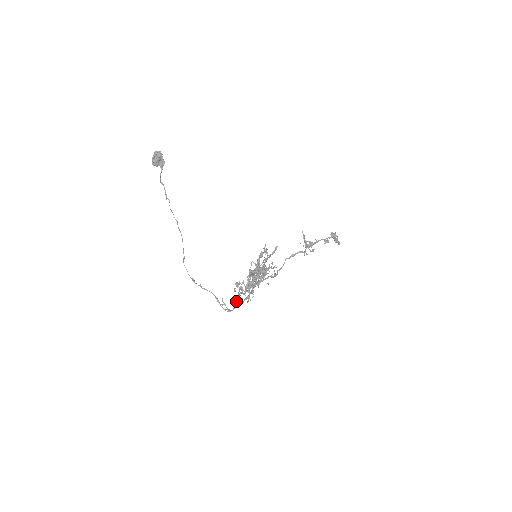
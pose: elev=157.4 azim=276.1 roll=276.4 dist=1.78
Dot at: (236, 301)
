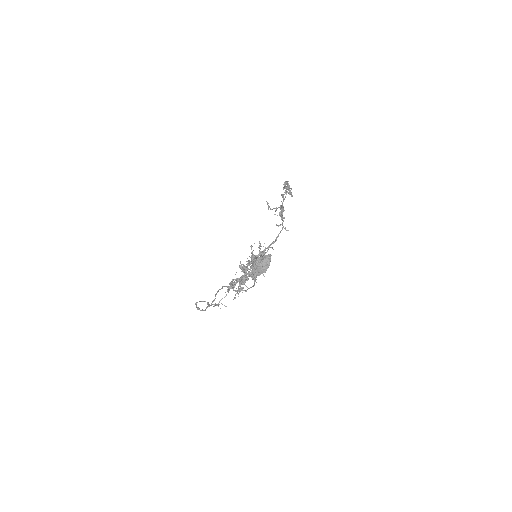
Dot at: occluded
